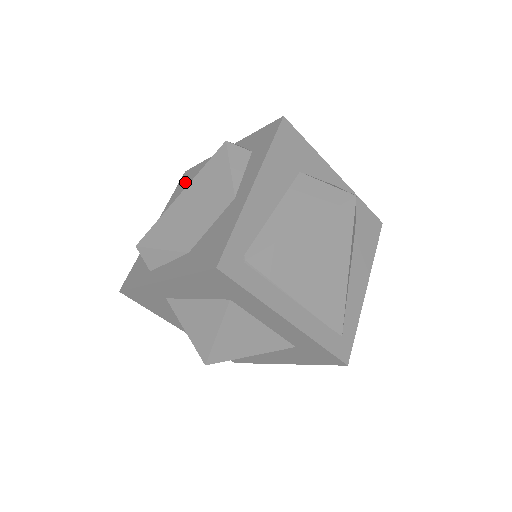
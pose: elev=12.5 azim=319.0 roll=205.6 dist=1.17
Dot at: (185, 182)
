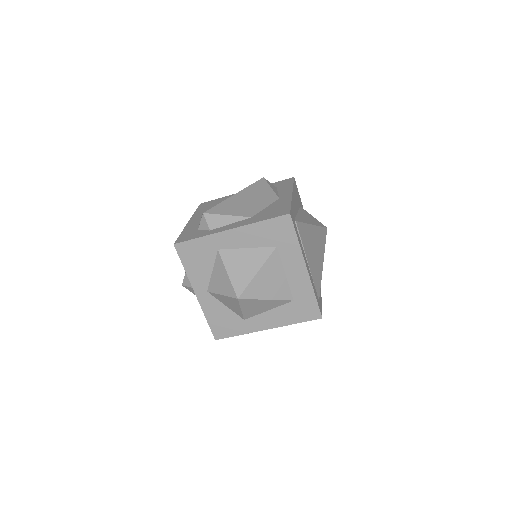
Dot at: (208, 205)
